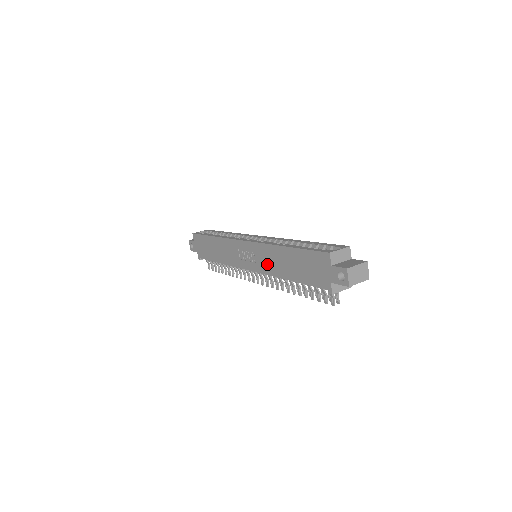
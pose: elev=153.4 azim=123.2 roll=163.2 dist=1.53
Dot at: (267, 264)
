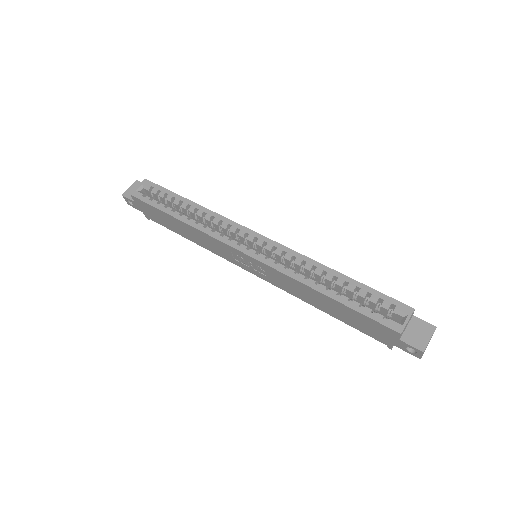
Dot at: (286, 287)
